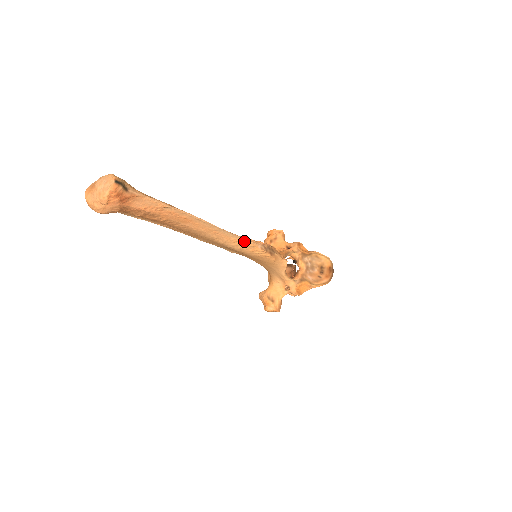
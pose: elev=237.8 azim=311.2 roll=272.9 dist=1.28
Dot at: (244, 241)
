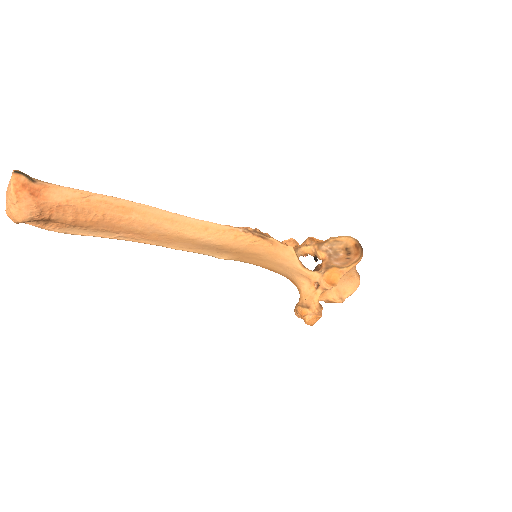
Dot at: (217, 227)
